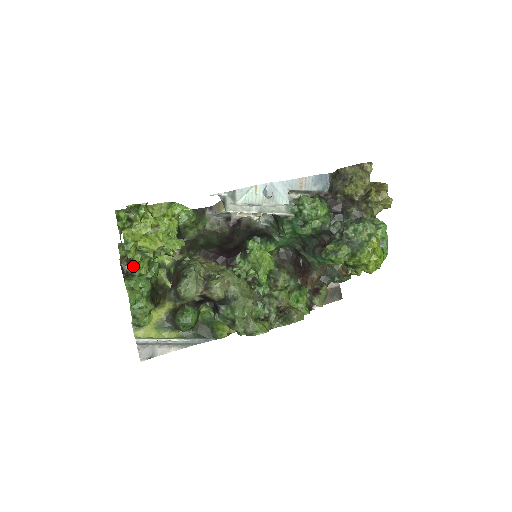
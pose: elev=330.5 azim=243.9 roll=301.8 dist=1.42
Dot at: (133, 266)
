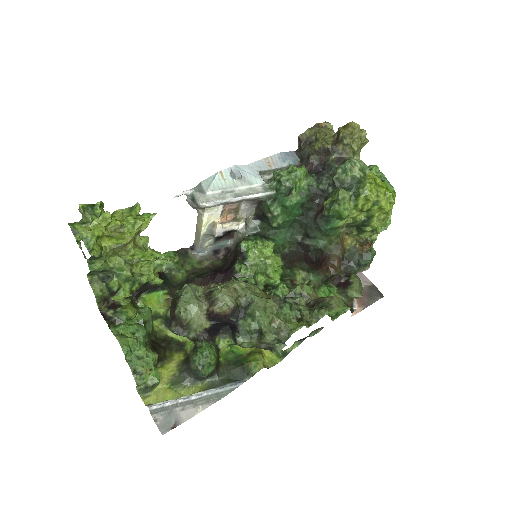
Dot at: (112, 298)
